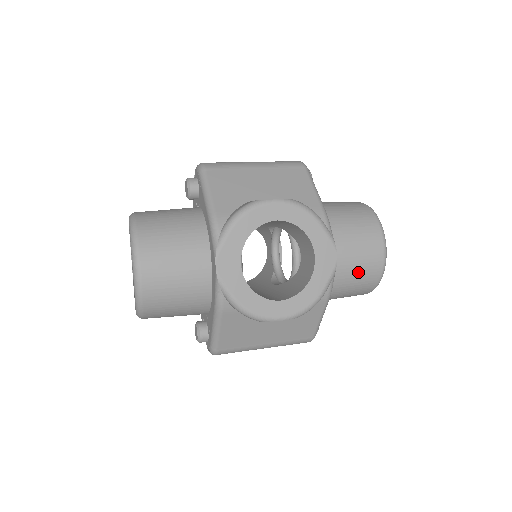
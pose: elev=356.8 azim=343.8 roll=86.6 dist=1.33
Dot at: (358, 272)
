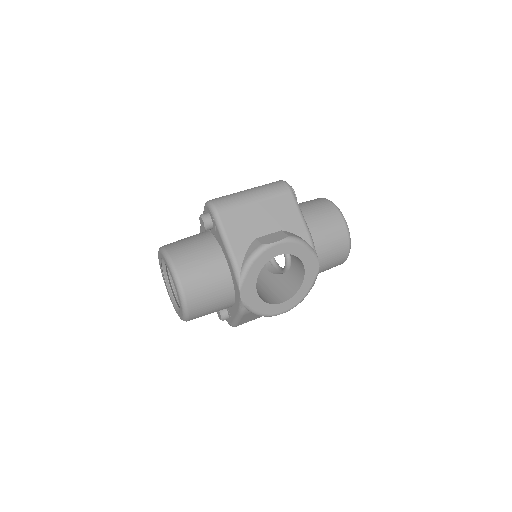
Dot at: (331, 263)
